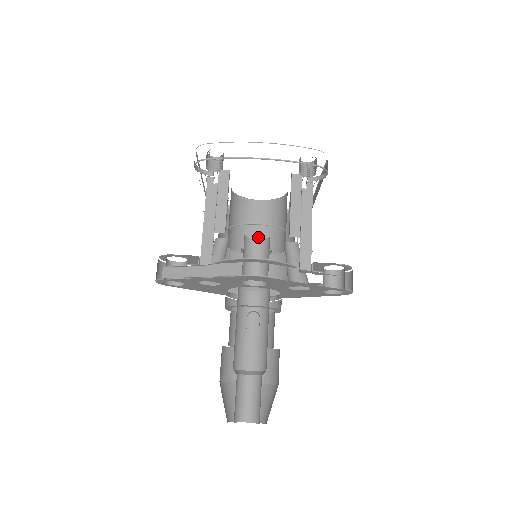
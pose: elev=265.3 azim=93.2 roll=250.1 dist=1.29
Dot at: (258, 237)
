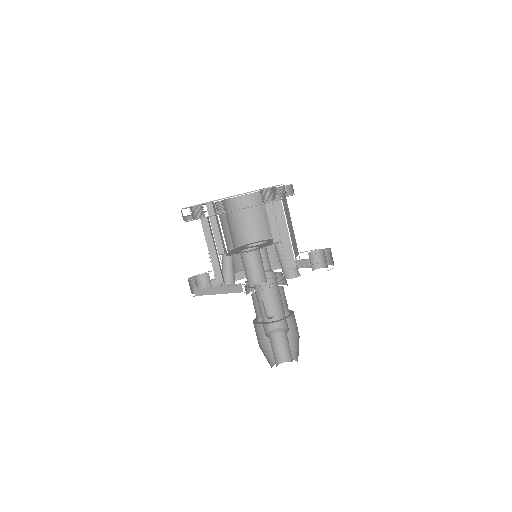
Dot at: (257, 225)
